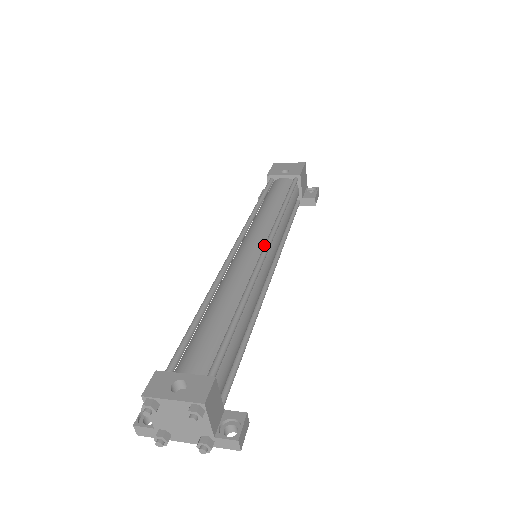
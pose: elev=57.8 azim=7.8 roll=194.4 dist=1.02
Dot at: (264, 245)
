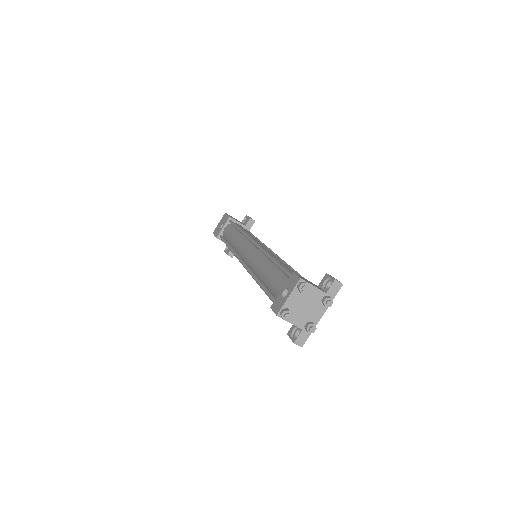
Dot at: (252, 243)
